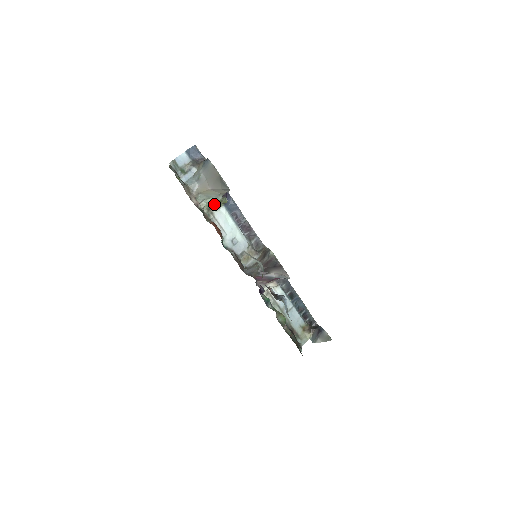
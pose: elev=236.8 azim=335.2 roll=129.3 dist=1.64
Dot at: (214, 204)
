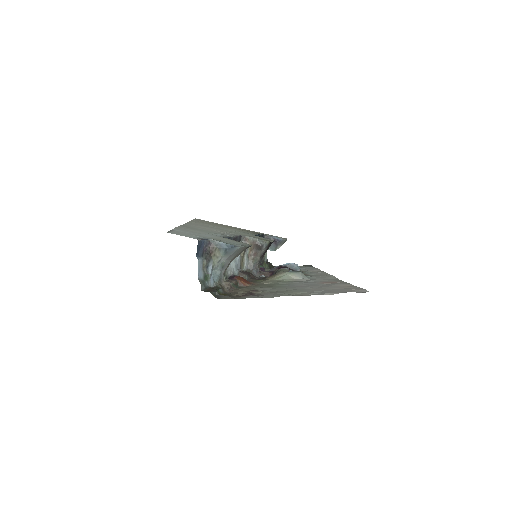
Dot at: occluded
